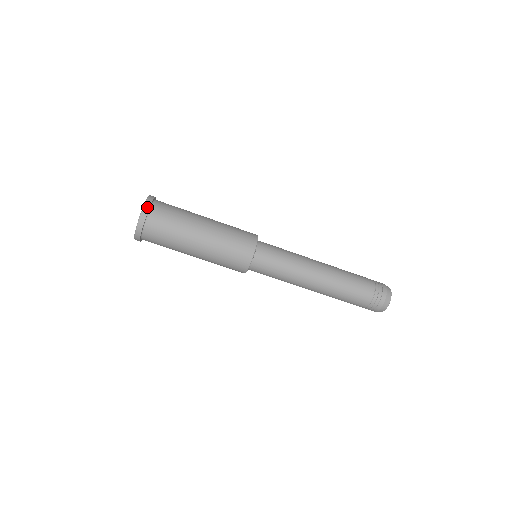
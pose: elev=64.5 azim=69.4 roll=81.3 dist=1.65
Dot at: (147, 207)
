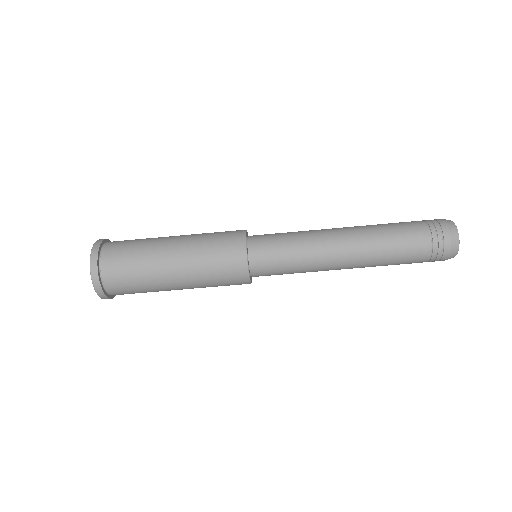
Dot at: (96, 248)
